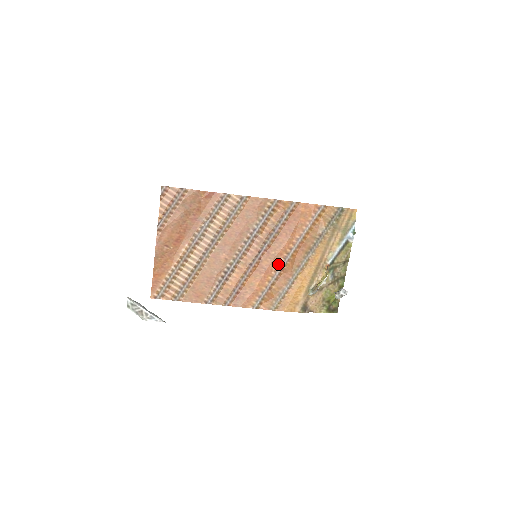
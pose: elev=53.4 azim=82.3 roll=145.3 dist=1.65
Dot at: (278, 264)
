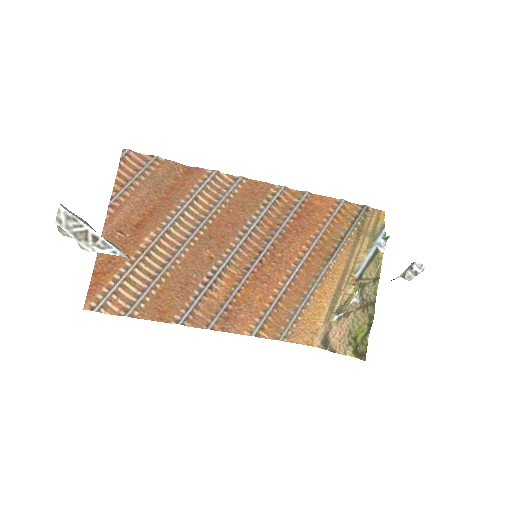
Dot at: (287, 271)
